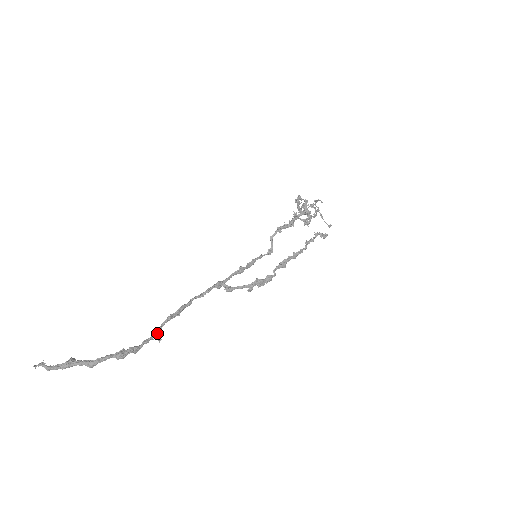
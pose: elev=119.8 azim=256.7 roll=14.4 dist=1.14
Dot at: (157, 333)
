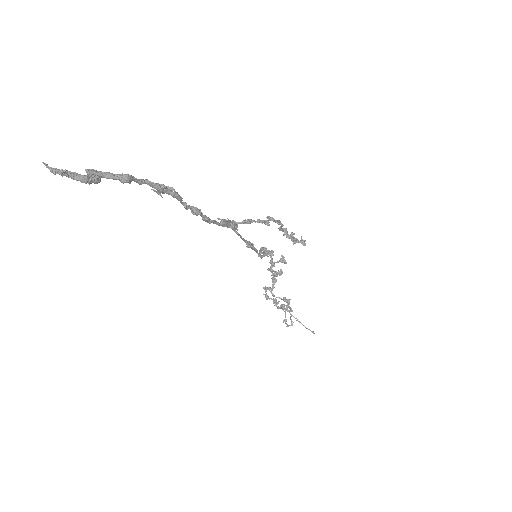
Dot at: (192, 209)
